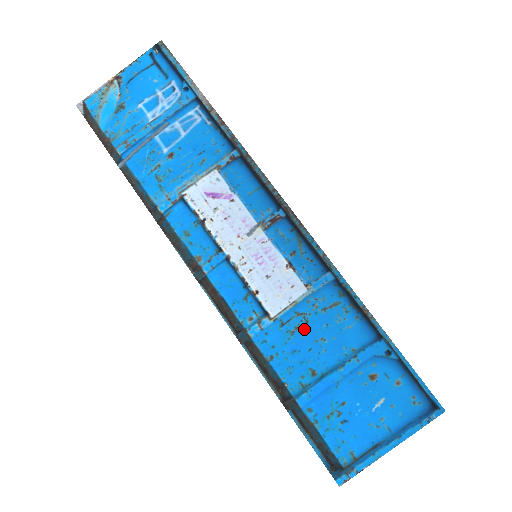
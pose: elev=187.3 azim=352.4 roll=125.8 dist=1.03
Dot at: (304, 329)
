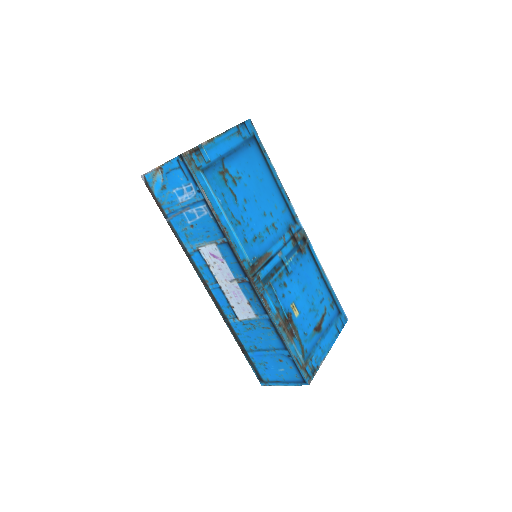
Dot at: (253, 331)
